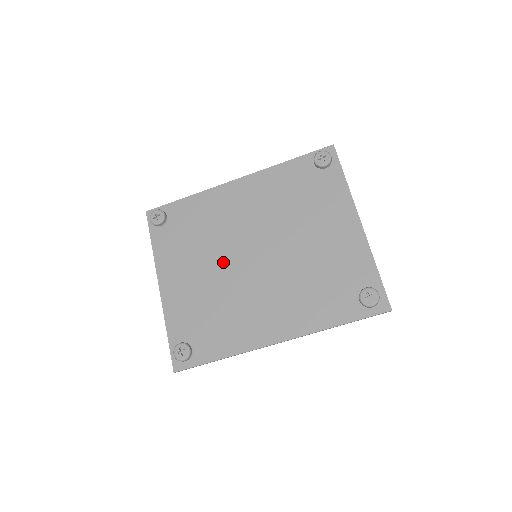
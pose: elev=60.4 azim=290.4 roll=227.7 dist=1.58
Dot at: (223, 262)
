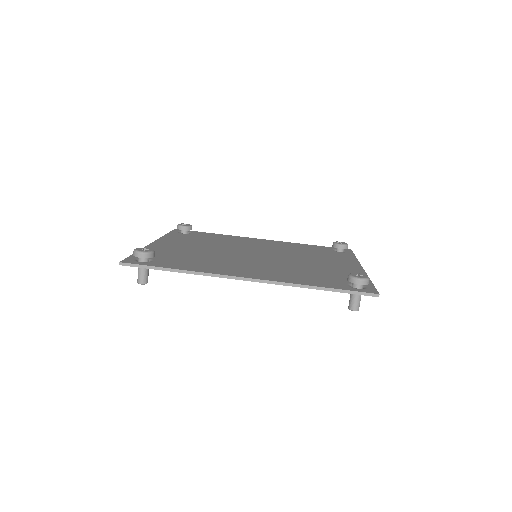
Dot at: (223, 250)
